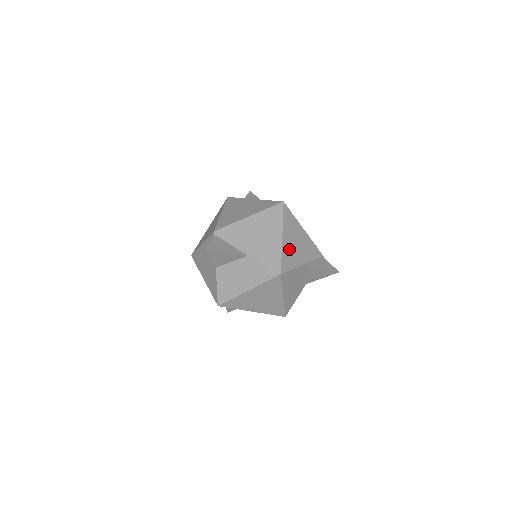
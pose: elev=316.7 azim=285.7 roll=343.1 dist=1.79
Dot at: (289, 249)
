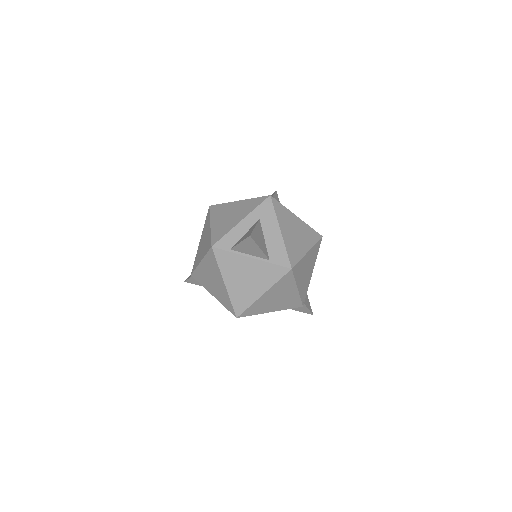
Dot at: occluded
